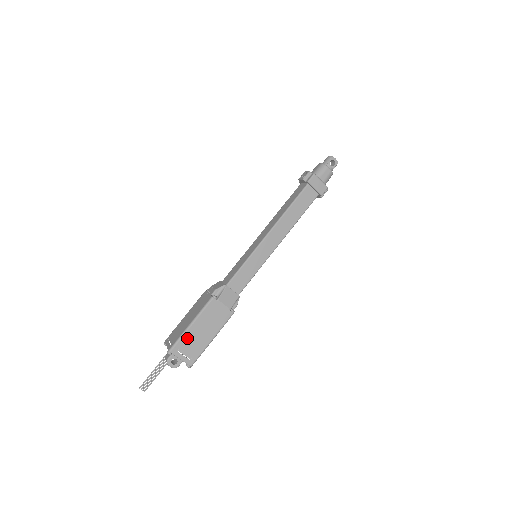
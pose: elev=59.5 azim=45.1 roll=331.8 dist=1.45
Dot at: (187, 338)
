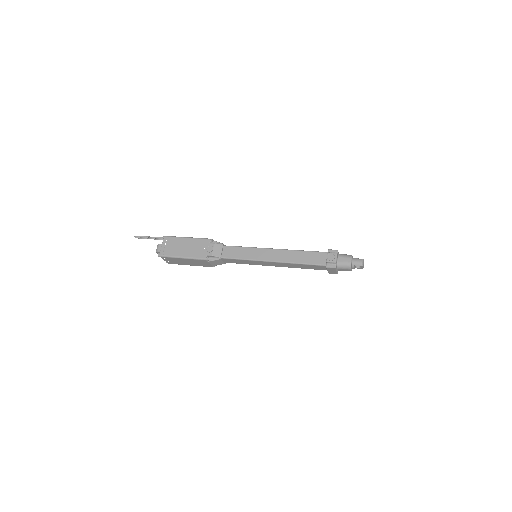
Dot at: (175, 259)
